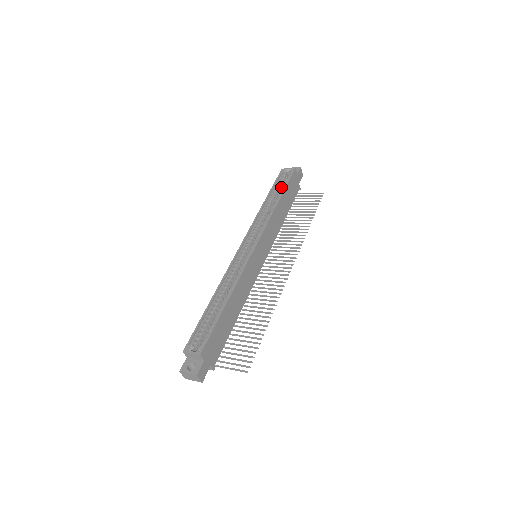
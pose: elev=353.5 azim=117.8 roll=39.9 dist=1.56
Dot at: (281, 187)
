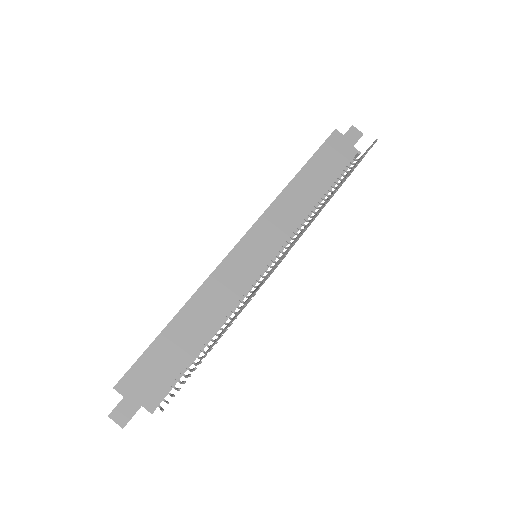
Dot at: occluded
